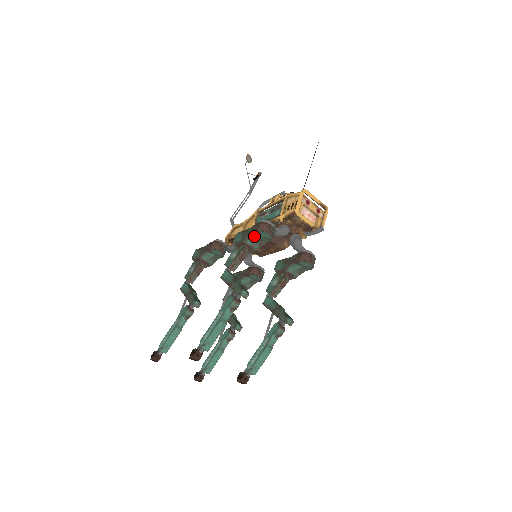
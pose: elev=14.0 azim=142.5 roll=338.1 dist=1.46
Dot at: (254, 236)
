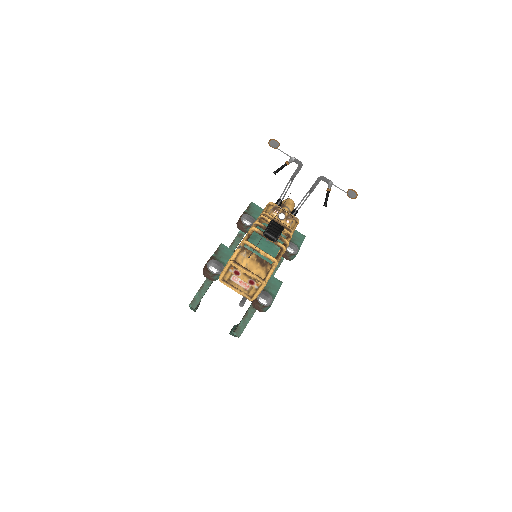
Dot at: occluded
